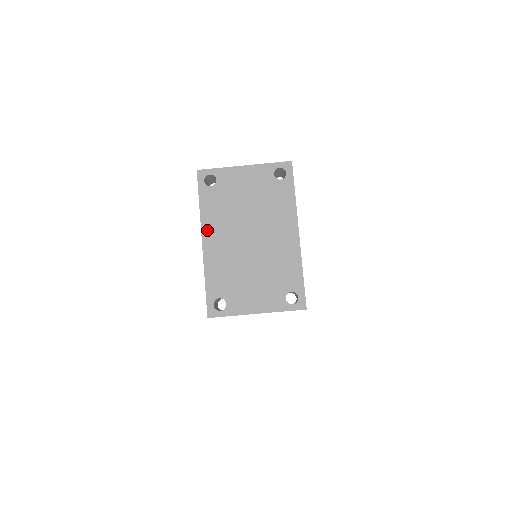
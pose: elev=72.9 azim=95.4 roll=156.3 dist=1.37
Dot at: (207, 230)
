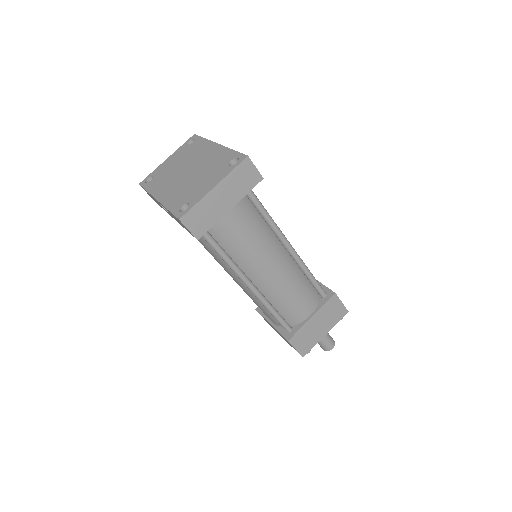
Dot at: (157, 193)
